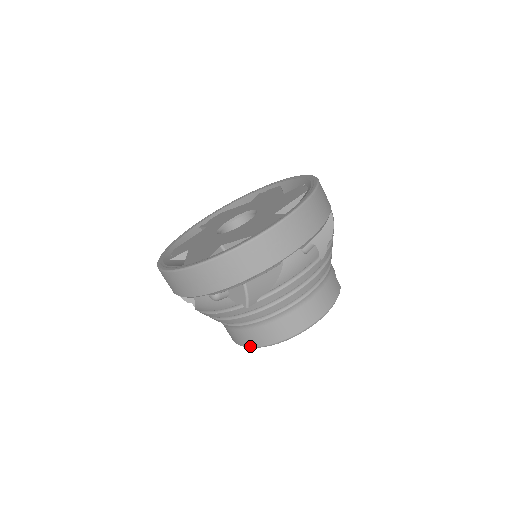
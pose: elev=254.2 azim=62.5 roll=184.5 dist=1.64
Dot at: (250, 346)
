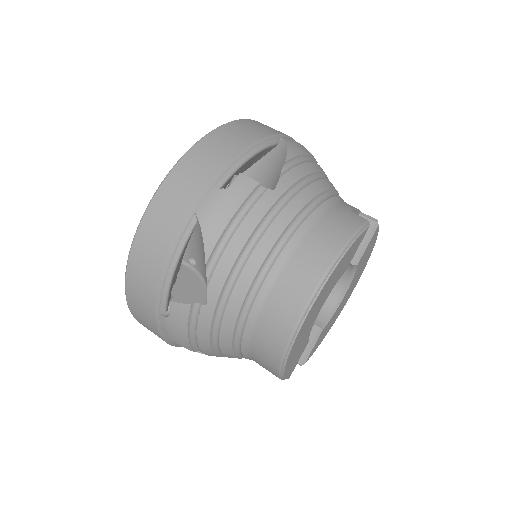
Dot at: (277, 368)
